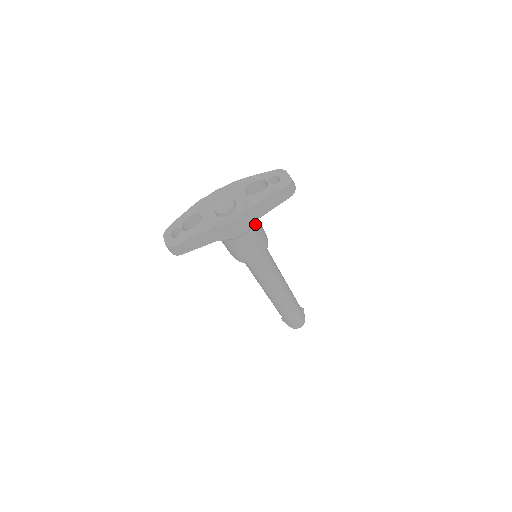
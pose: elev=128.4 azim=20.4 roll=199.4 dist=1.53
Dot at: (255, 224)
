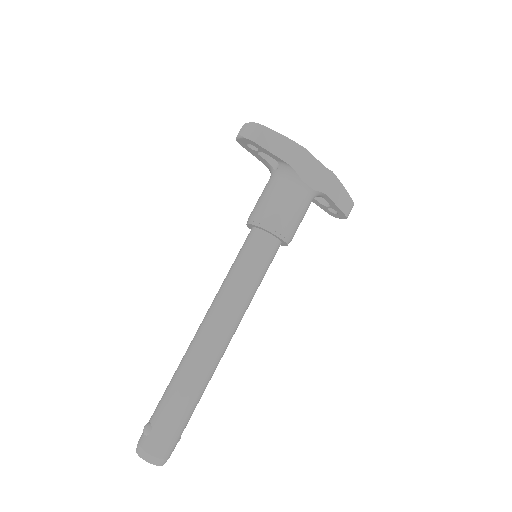
Dot at: occluded
